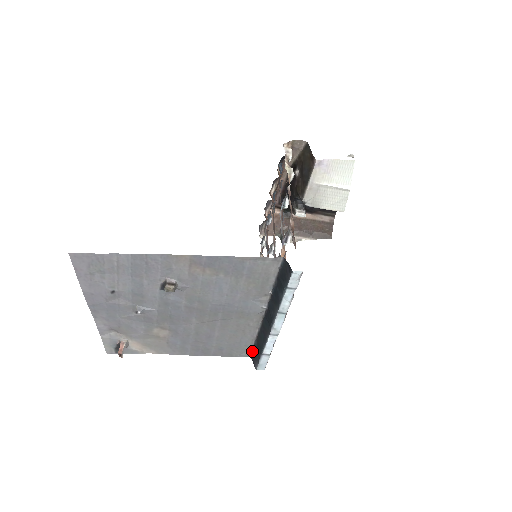
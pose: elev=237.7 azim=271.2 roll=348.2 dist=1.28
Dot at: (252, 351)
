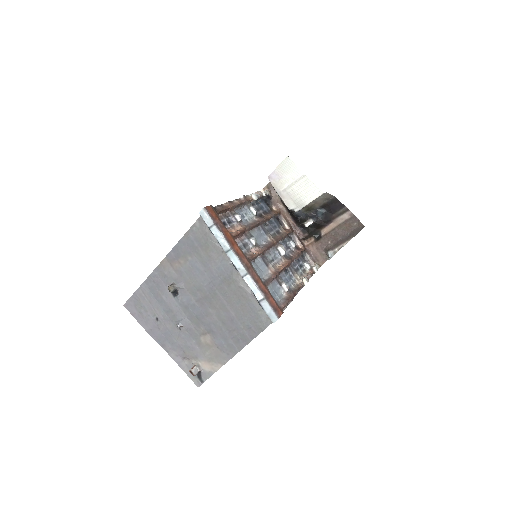
Dot at: occluded
